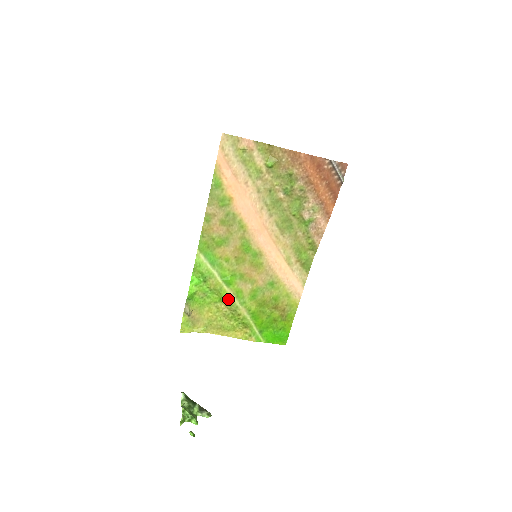
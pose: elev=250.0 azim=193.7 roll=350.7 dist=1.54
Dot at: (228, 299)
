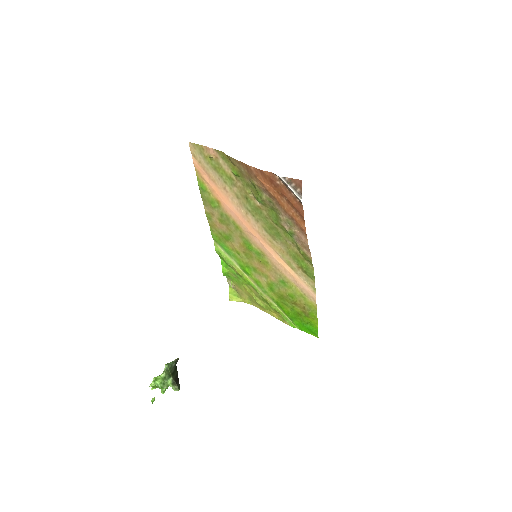
Dot at: (252, 285)
